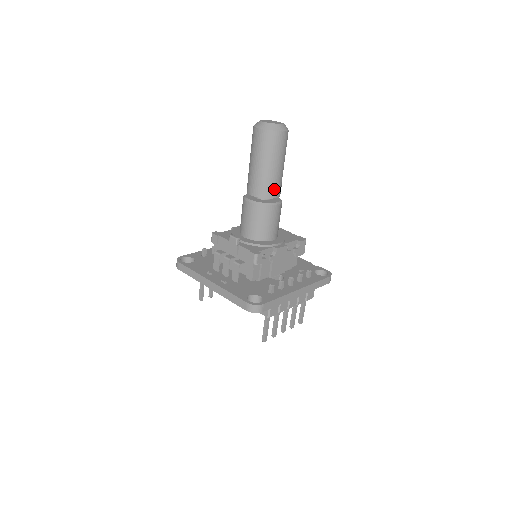
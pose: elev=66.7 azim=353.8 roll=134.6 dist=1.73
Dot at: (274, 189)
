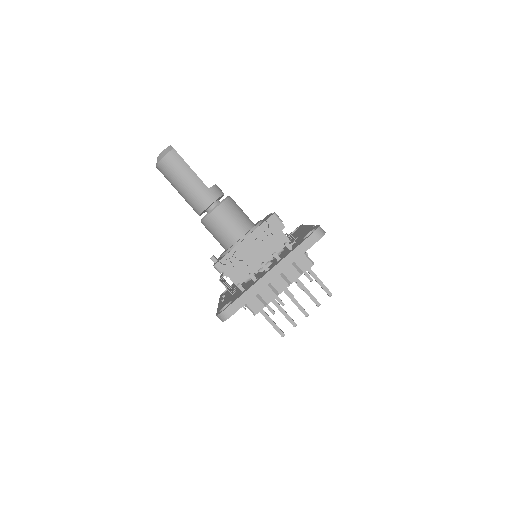
Dot at: (202, 200)
